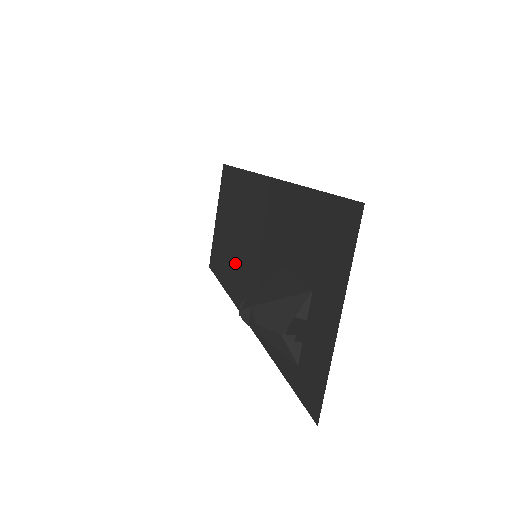
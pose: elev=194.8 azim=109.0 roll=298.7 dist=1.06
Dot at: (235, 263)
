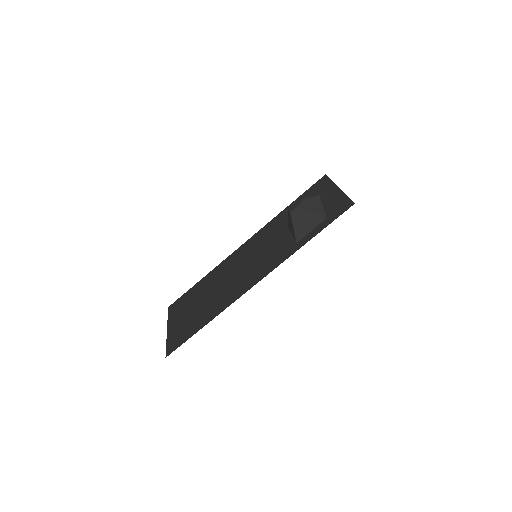
Dot at: (224, 293)
